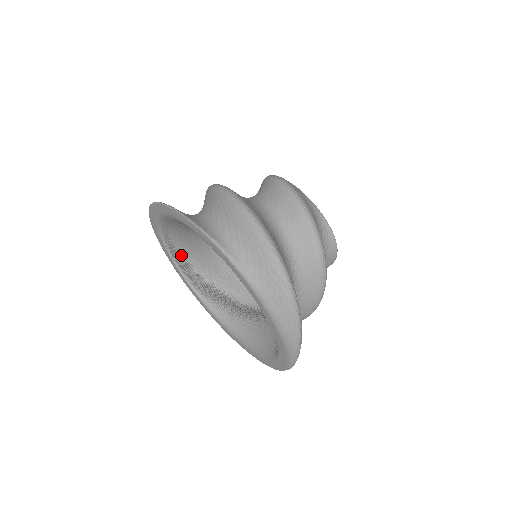
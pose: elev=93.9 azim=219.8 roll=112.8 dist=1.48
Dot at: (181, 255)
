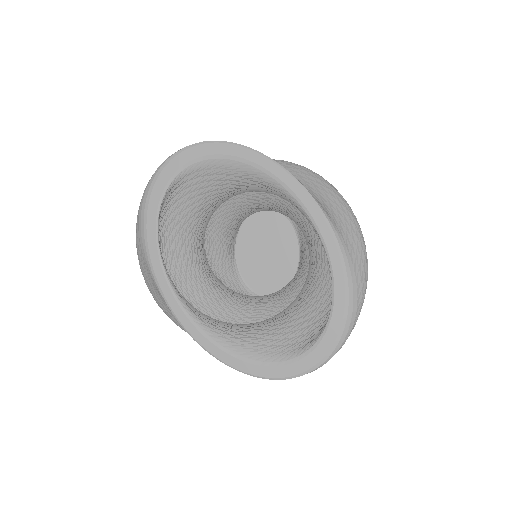
Dot at: occluded
